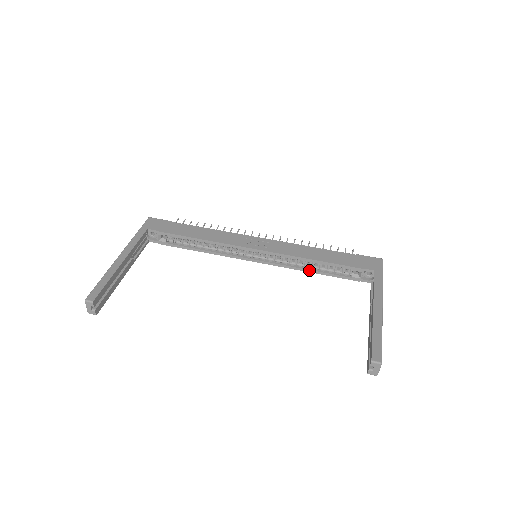
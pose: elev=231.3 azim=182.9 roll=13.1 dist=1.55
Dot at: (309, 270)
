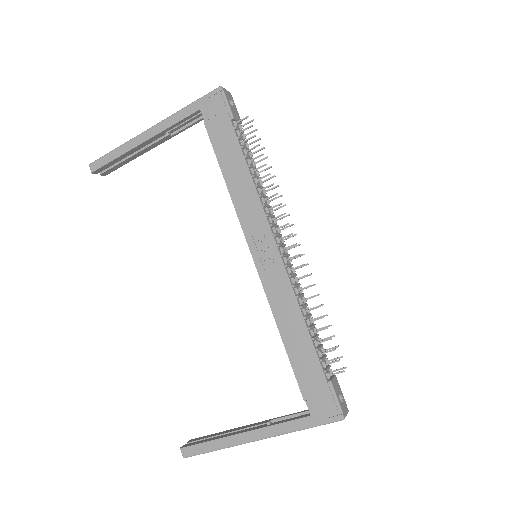
Dot at: occluded
